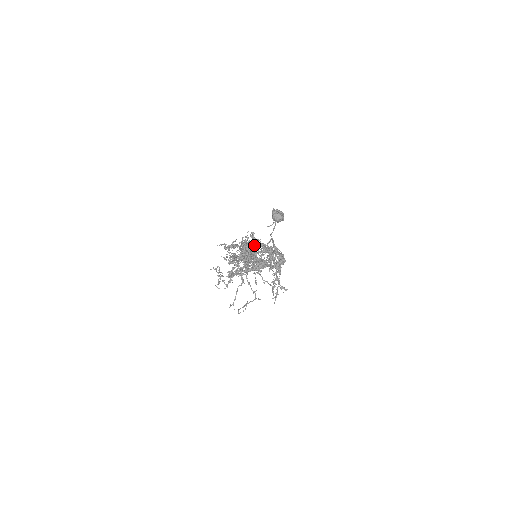
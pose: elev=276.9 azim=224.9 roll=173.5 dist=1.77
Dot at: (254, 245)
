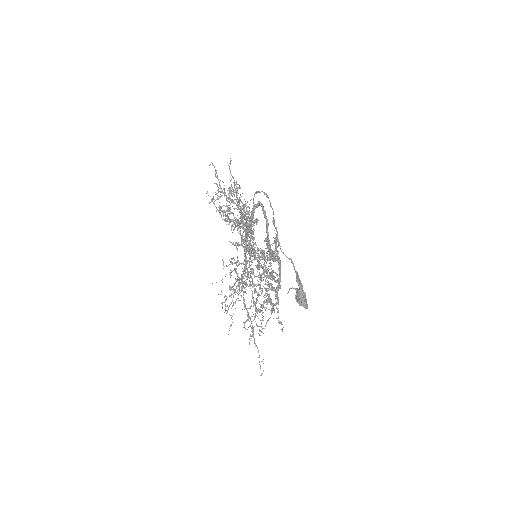
Dot at: (267, 302)
